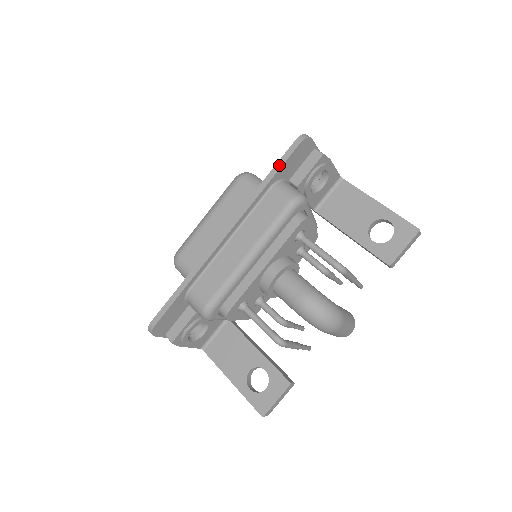
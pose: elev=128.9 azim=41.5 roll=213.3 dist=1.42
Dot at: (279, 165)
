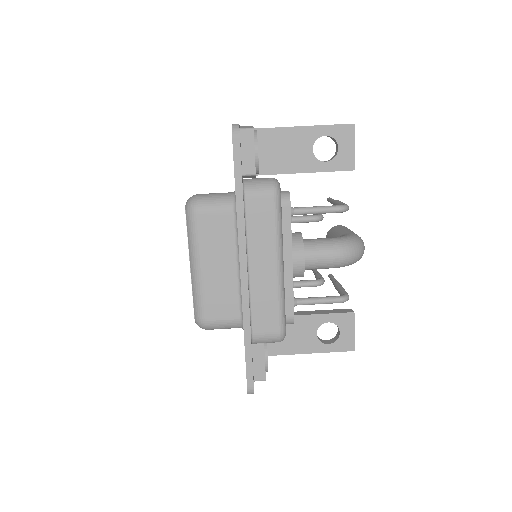
Dot at: (238, 173)
